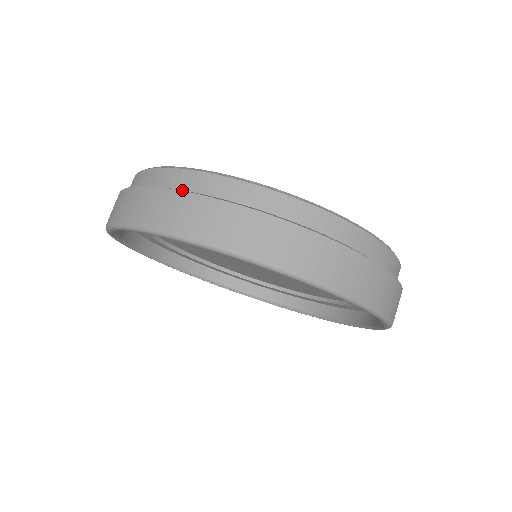
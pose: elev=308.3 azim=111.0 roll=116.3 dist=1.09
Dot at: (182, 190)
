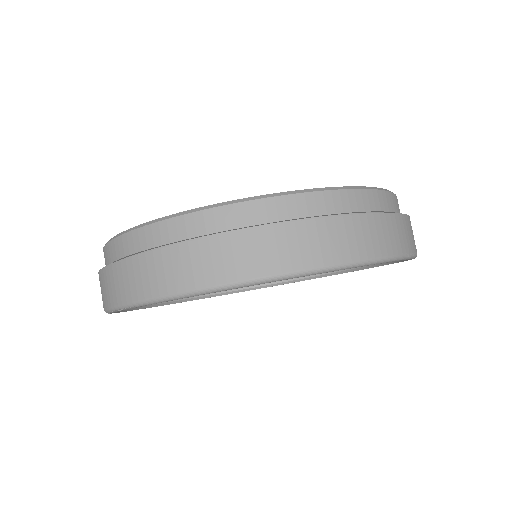
Dot at: (206, 235)
